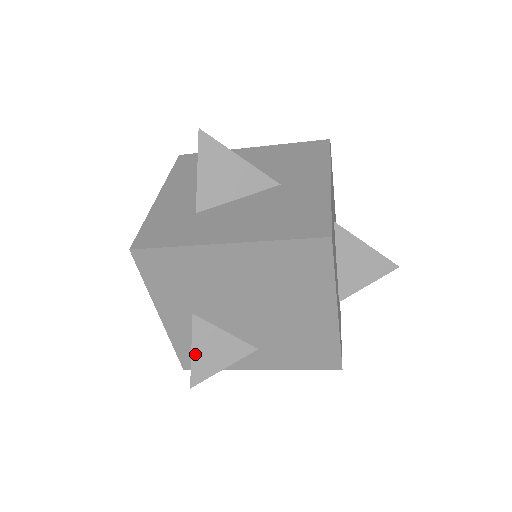
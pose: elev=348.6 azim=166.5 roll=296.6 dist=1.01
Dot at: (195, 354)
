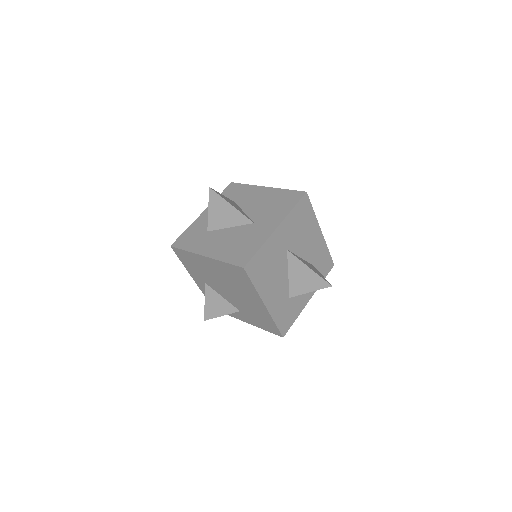
Dot at: (206, 304)
